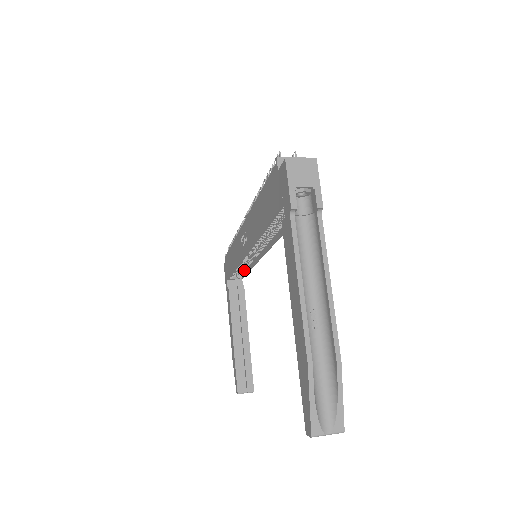
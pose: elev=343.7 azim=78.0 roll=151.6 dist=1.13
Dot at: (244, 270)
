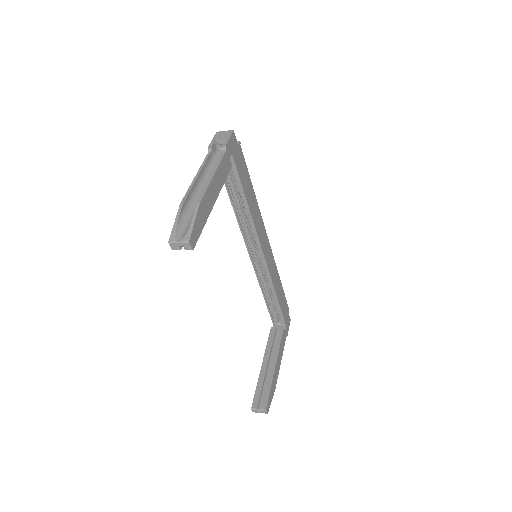
Dot at: (277, 304)
